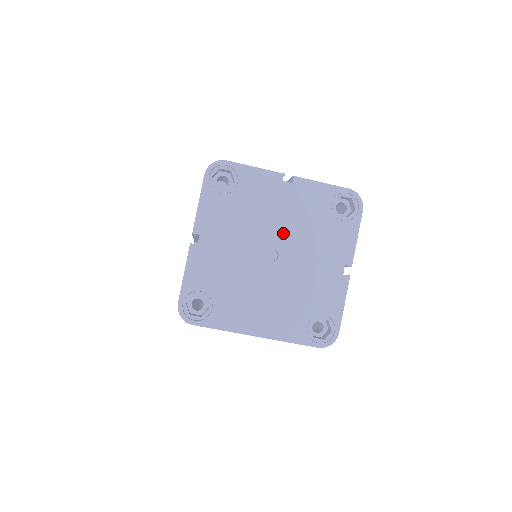
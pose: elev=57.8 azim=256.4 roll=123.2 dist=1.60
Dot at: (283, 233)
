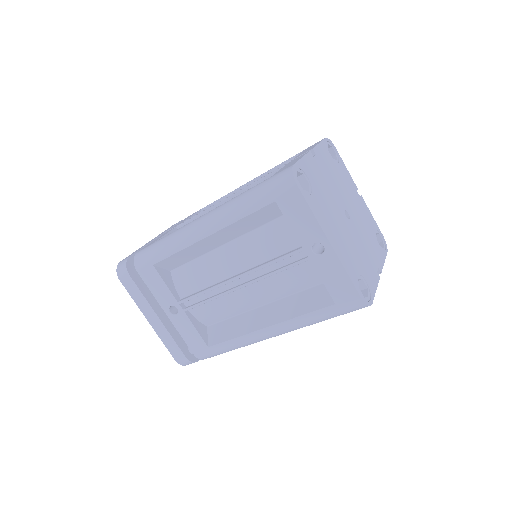
Dot at: (353, 212)
